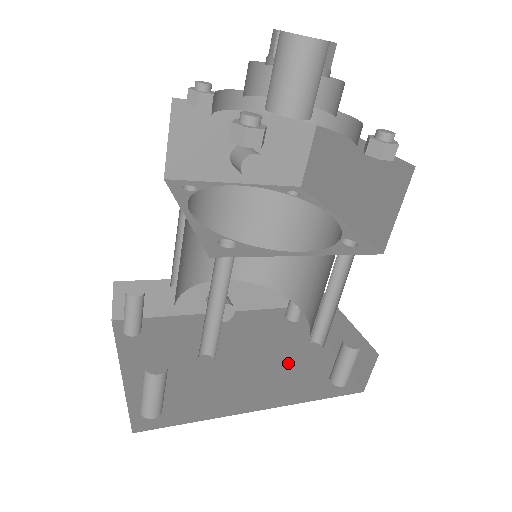
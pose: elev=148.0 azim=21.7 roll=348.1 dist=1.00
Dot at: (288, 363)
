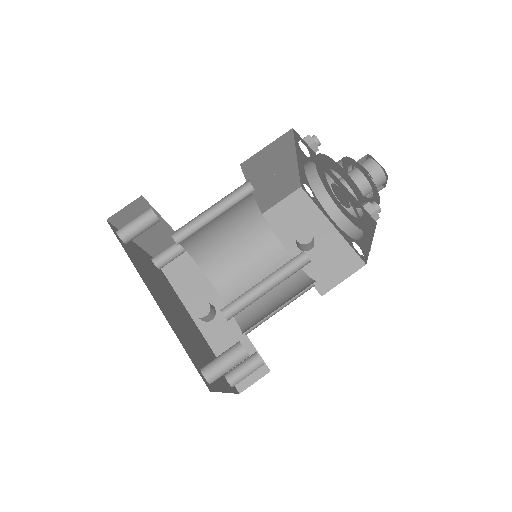
Dot at: (194, 346)
